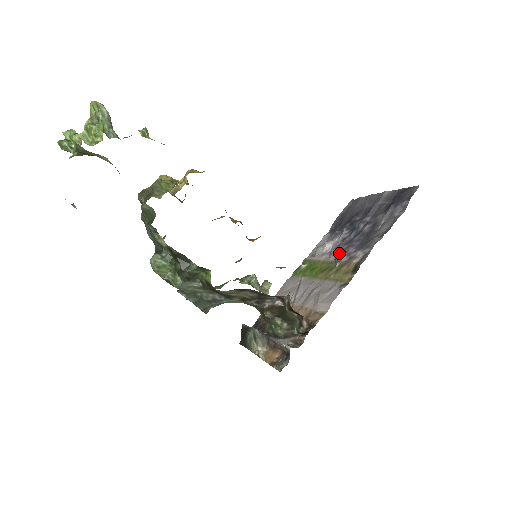
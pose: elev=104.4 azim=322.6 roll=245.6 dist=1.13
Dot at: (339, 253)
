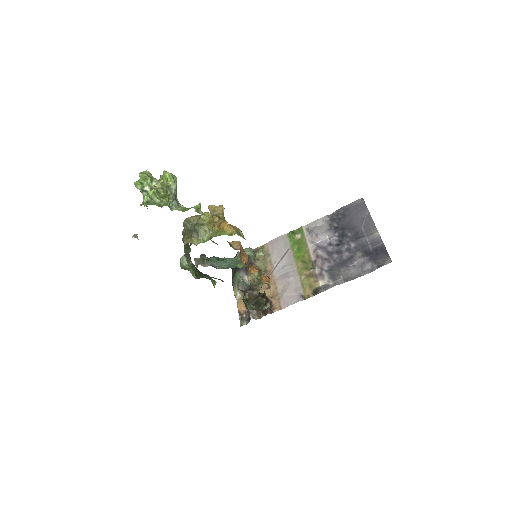
Dot at: (319, 259)
